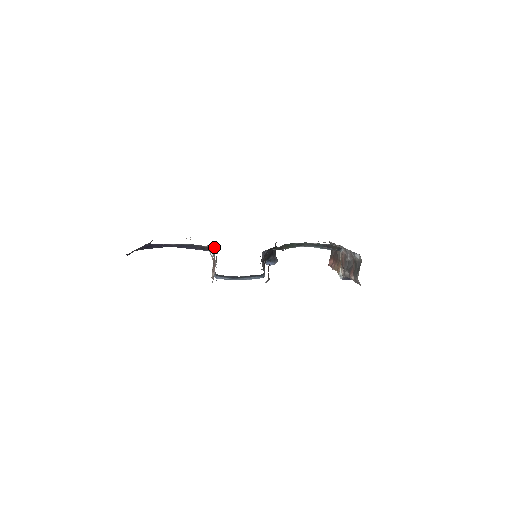
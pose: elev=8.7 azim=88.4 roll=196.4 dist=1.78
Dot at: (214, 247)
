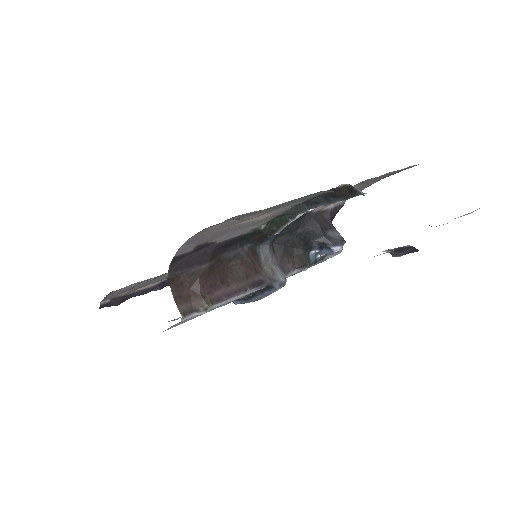
Dot at: occluded
